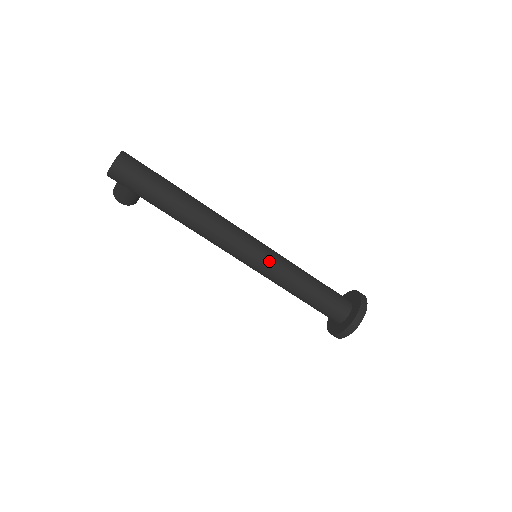
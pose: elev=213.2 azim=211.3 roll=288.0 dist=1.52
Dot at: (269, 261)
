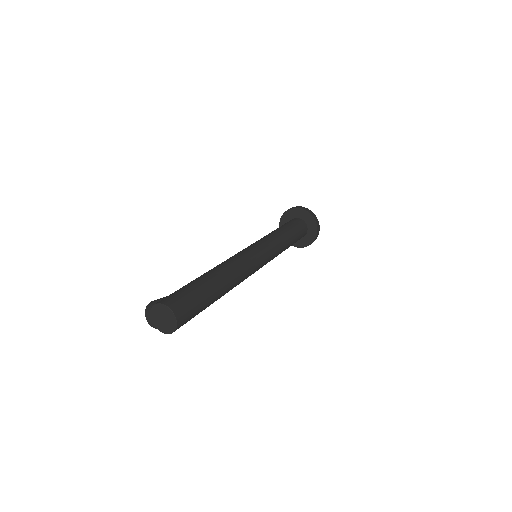
Dot at: (272, 256)
